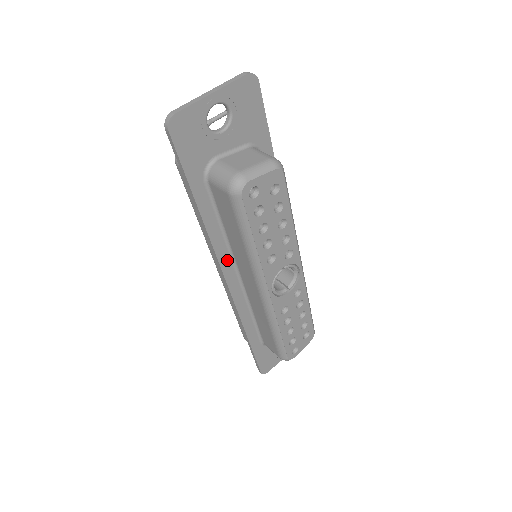
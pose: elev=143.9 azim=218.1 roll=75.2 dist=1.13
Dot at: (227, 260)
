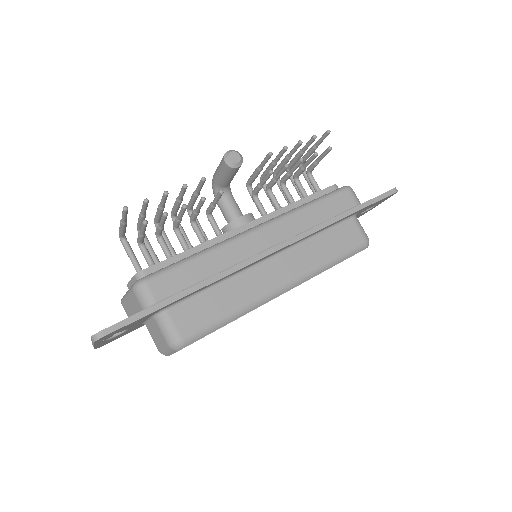
Dot at: occluded
